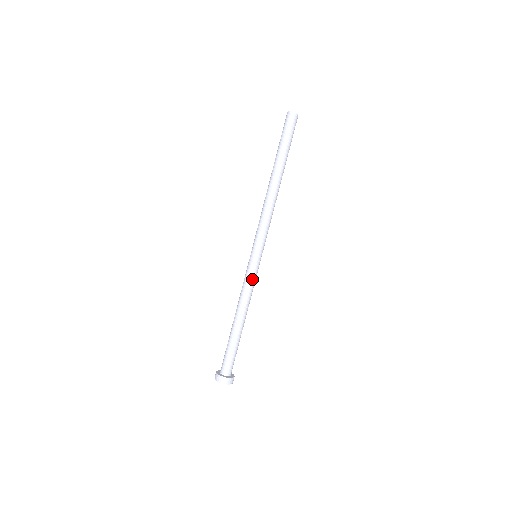
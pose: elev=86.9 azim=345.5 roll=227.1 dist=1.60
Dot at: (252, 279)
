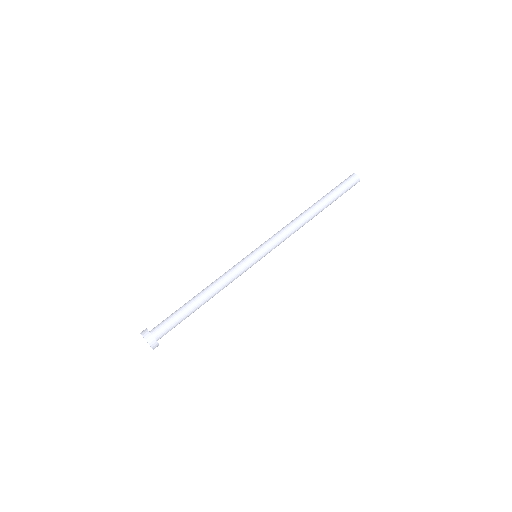
Dot at: (241, 272)
